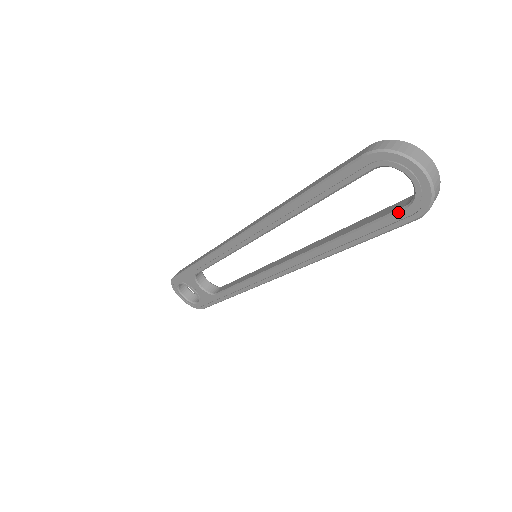
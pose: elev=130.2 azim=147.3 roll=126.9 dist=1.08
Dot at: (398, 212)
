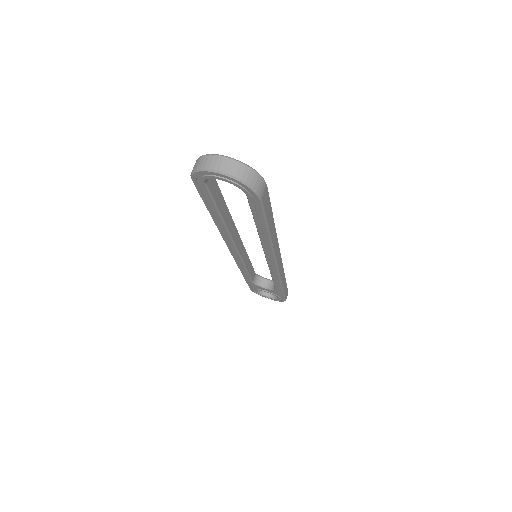
Dot at: (248, 200)
